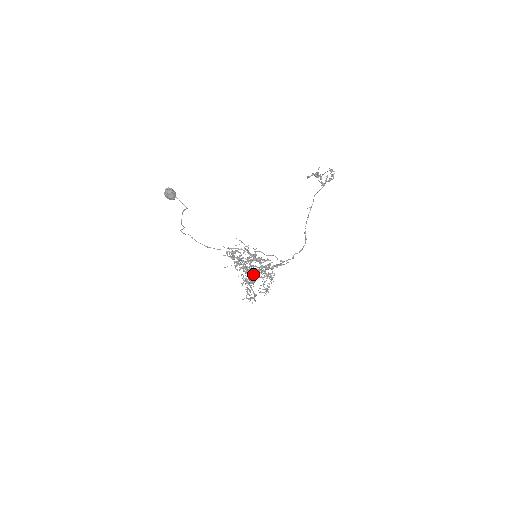
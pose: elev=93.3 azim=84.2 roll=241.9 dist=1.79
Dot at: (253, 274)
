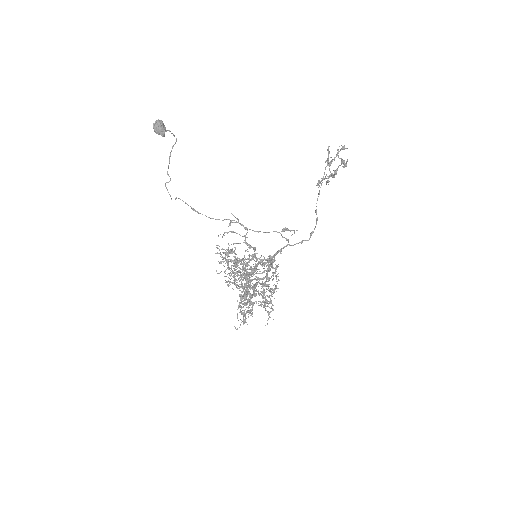
Dot at: (251, 287)
